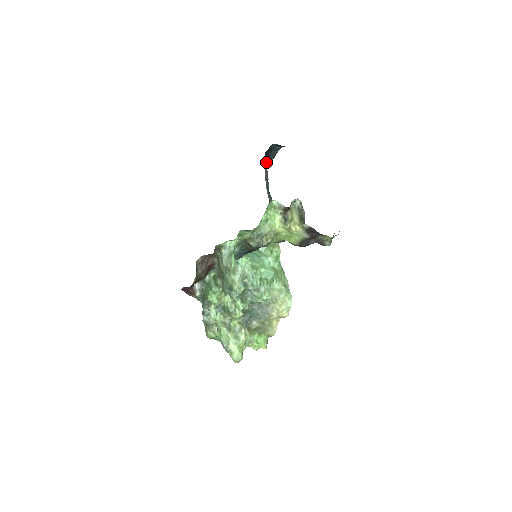
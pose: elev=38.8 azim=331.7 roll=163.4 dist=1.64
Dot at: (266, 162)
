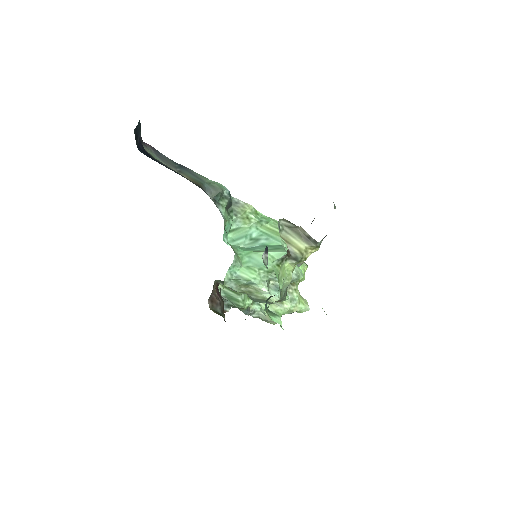
Dot at: occluded
